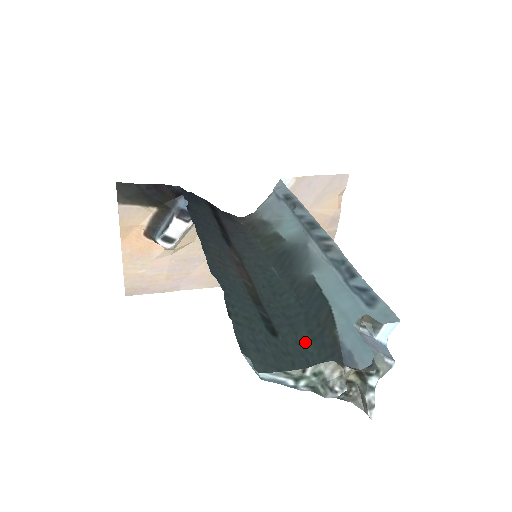
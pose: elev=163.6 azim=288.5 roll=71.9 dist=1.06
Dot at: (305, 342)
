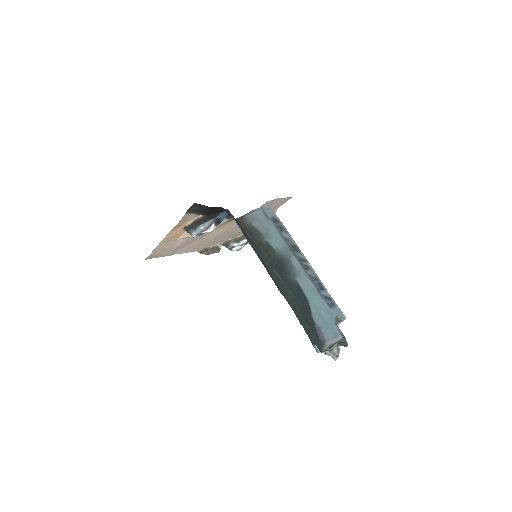
Dot at: (305, 323)
